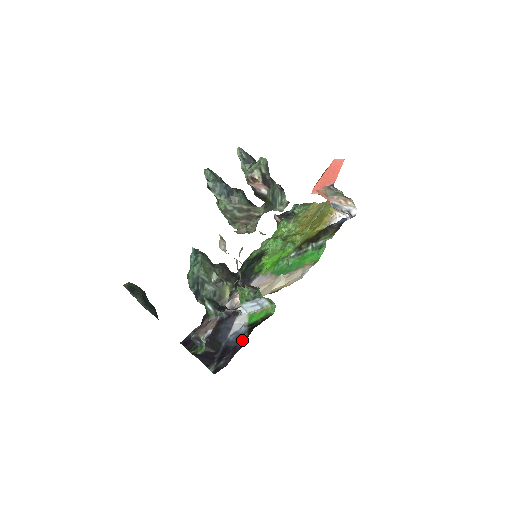
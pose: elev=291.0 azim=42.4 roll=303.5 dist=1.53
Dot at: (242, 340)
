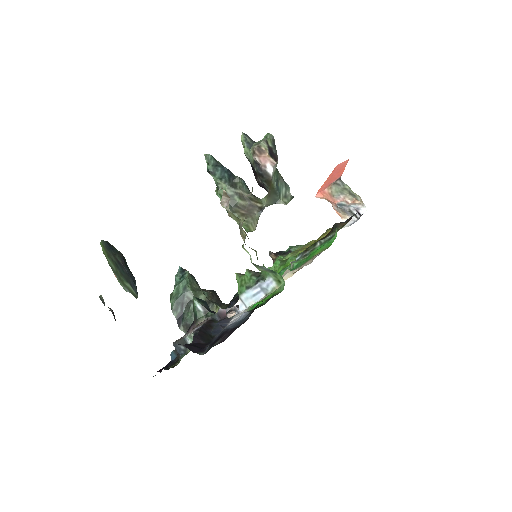
Dot at: (244, 320)
